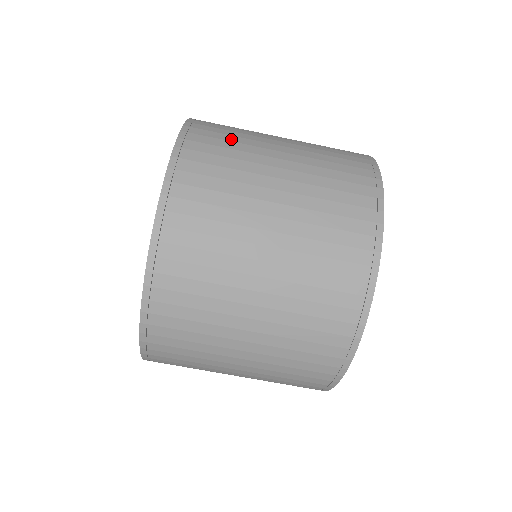
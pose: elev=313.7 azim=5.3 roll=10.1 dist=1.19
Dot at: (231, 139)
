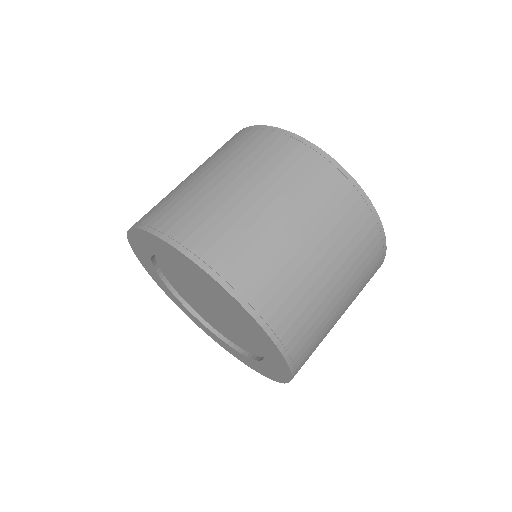
Dot at: (165, 200)
